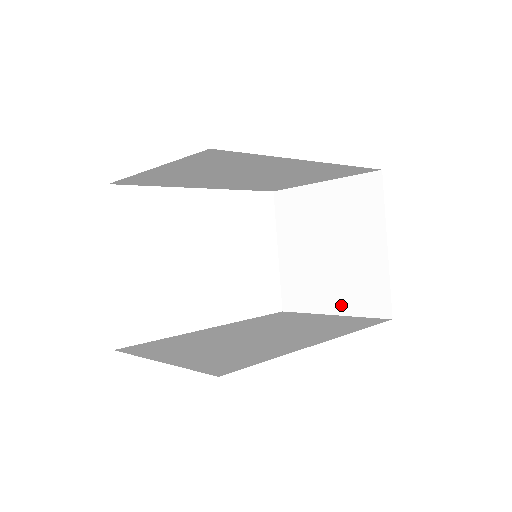
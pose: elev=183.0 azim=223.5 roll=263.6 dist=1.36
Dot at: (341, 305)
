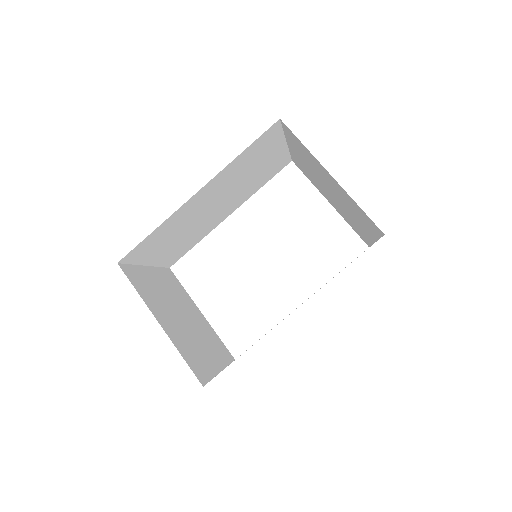
Dot at: occluded
